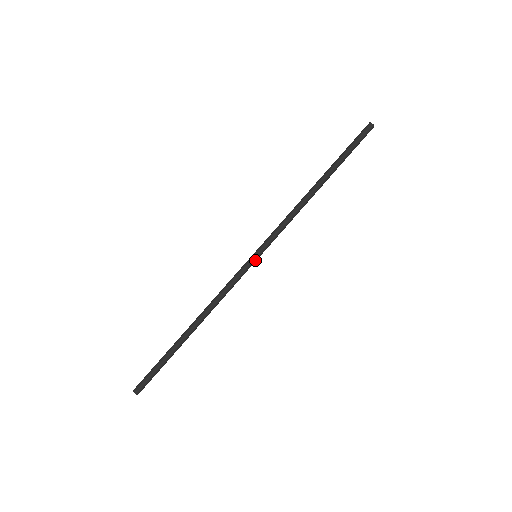
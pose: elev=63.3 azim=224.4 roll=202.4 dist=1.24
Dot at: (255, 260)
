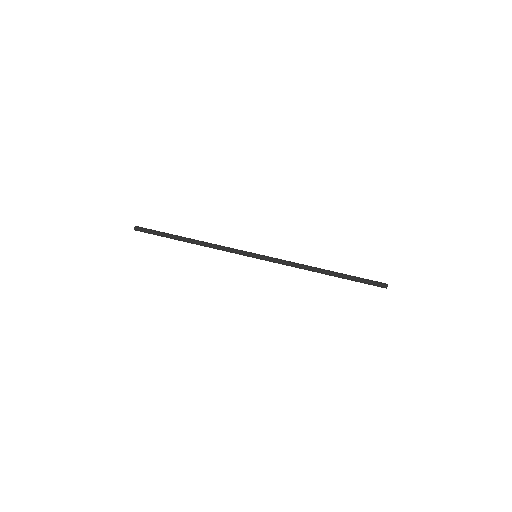
Dot at: (253, 257)
